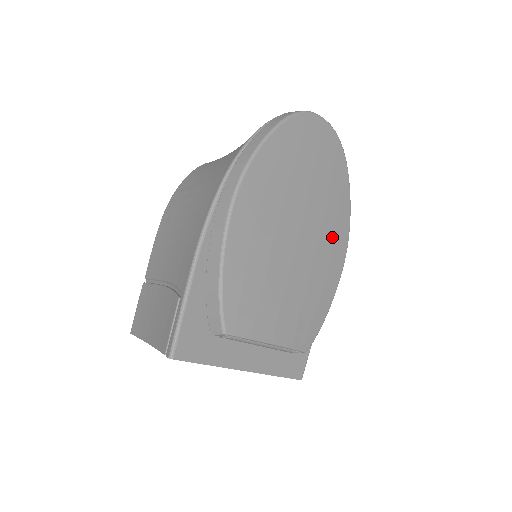
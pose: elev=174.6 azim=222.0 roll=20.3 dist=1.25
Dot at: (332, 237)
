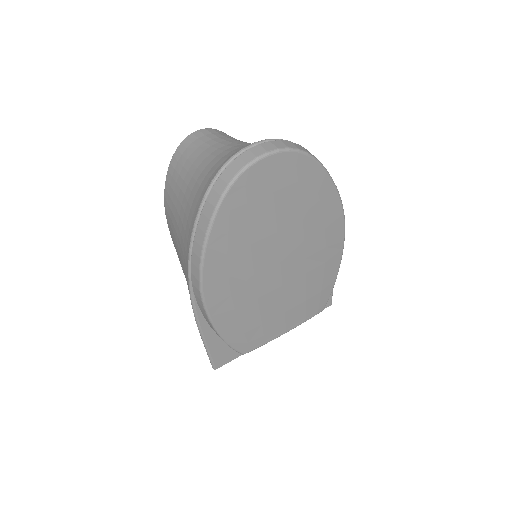
Dot at: (321, 234)
